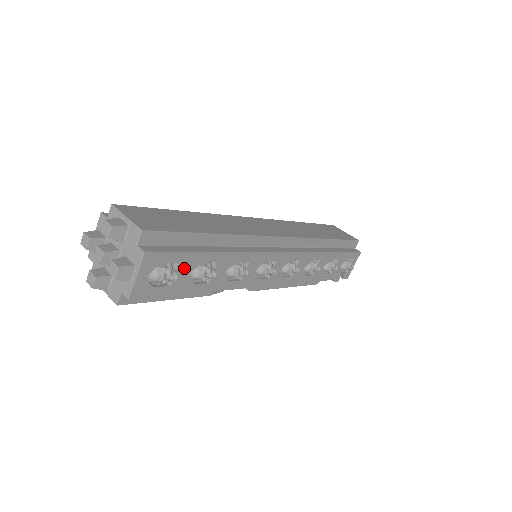
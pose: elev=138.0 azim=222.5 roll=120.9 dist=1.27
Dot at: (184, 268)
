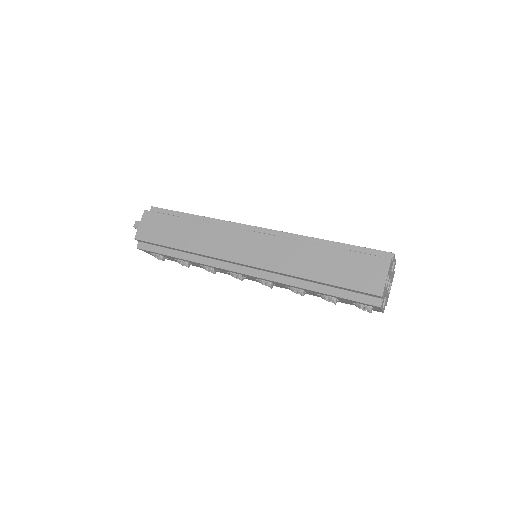
Dot at: (167, 257)
